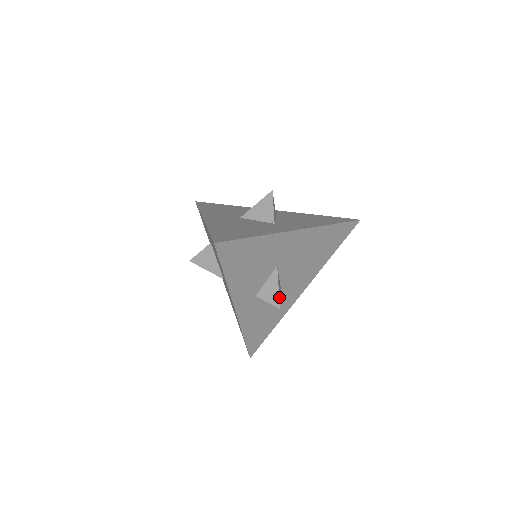
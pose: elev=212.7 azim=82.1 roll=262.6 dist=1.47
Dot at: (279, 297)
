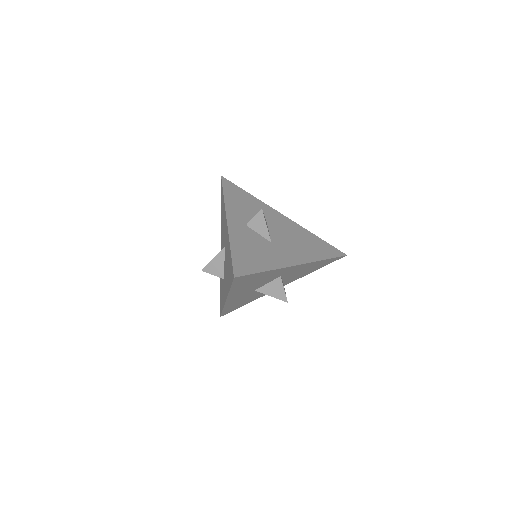
Dot at: (264, 216)
